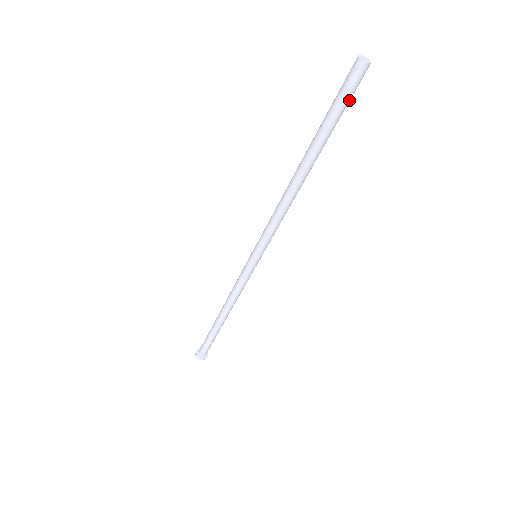
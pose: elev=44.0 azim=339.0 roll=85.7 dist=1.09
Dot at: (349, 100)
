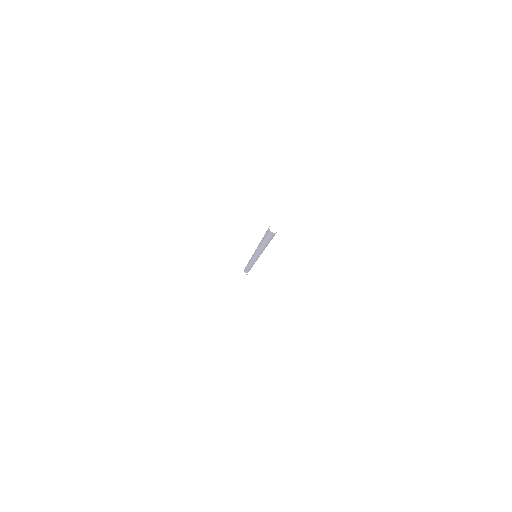
Dot at: occluded
